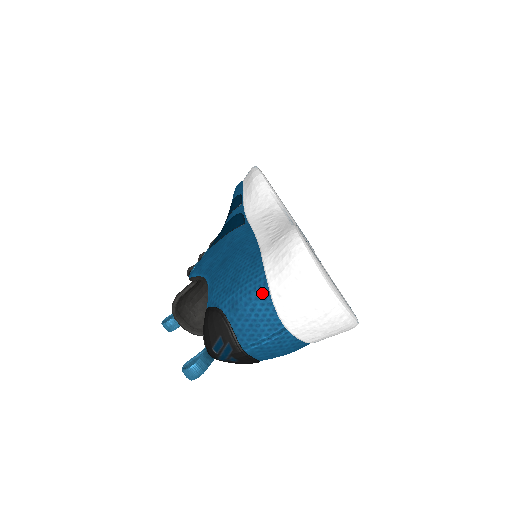
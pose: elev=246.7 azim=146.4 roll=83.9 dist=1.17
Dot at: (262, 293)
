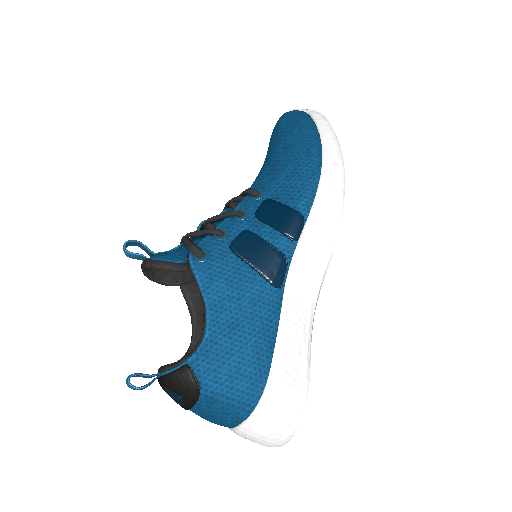
Dot at: (241, 415)
